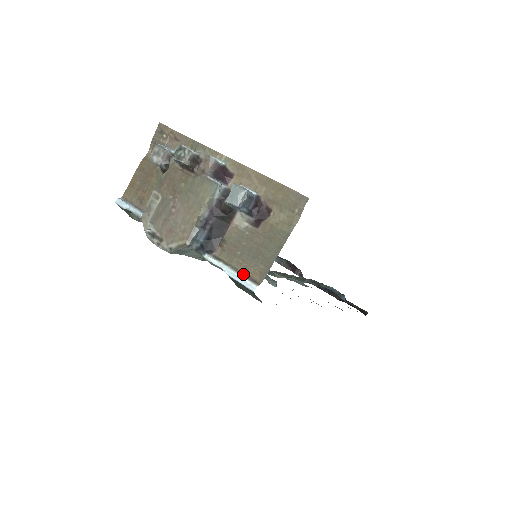
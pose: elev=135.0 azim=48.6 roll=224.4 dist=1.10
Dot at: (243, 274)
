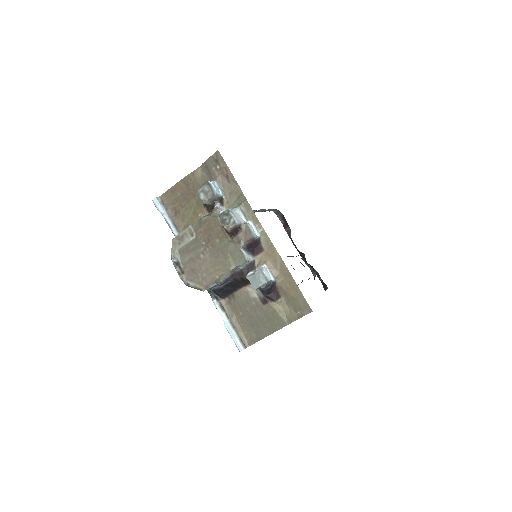
Dot at: (237, 332)
